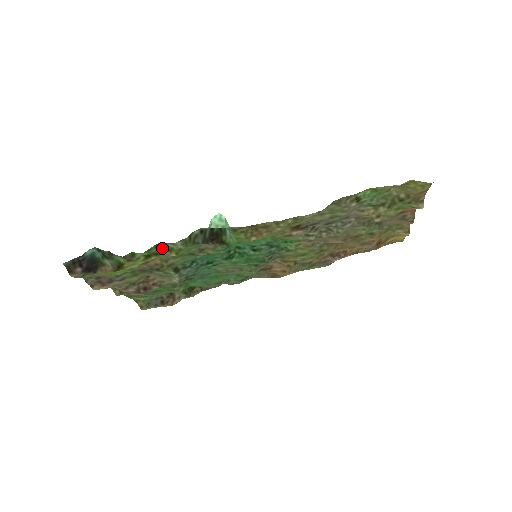
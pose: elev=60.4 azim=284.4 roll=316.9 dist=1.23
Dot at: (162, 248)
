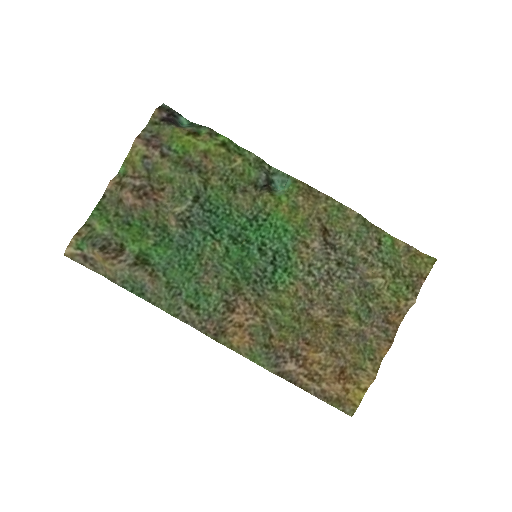
Dot at: (237, 151)
